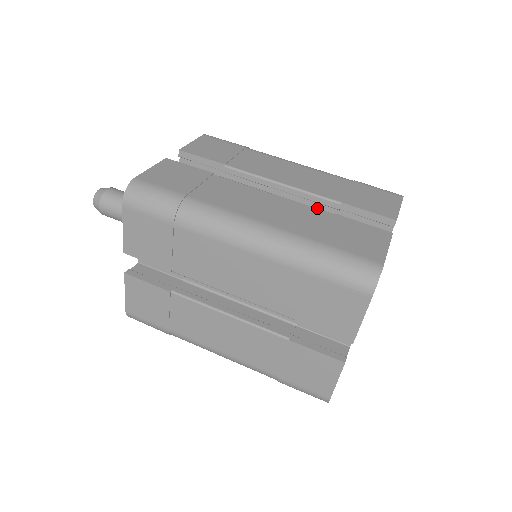
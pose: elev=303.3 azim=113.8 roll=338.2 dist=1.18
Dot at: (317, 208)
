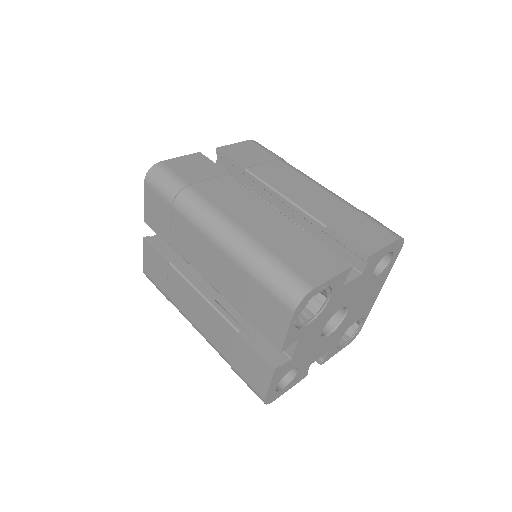
Dot at: (309, 226)
